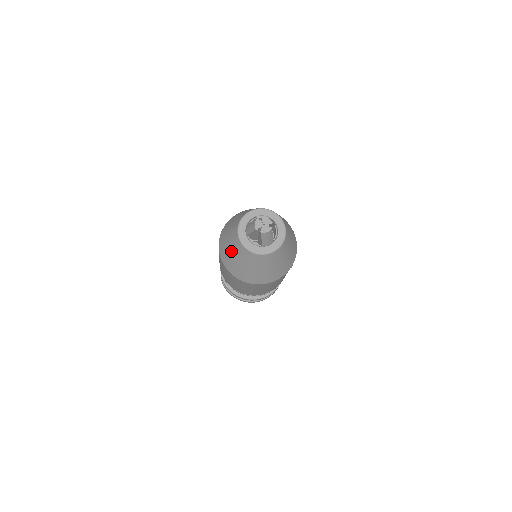
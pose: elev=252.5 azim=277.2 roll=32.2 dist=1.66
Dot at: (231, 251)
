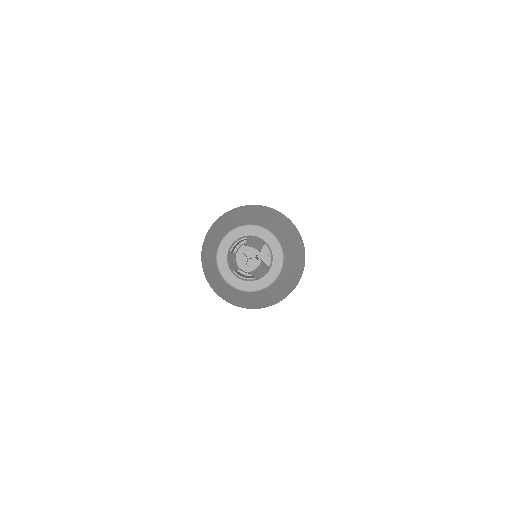
Dot at: (220, 287)
